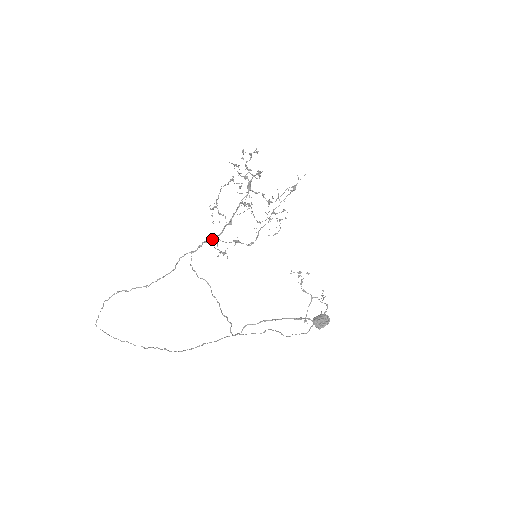
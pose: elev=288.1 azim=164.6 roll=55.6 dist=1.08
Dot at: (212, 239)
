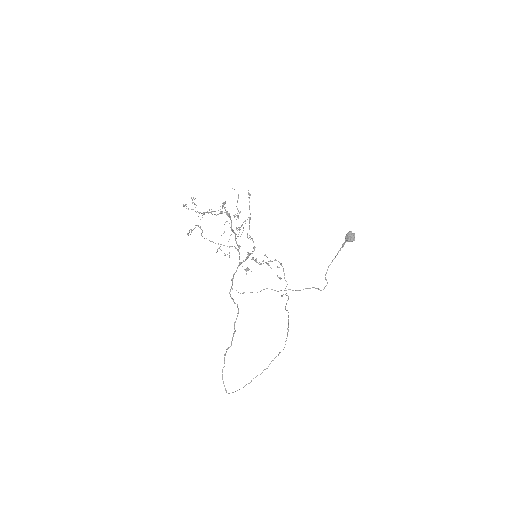
Dot at: (238, 266)
